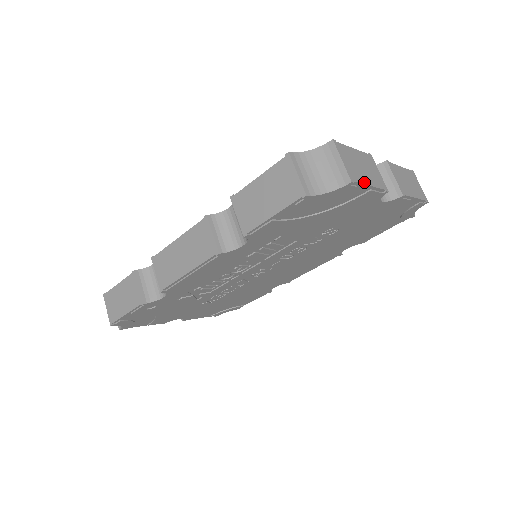
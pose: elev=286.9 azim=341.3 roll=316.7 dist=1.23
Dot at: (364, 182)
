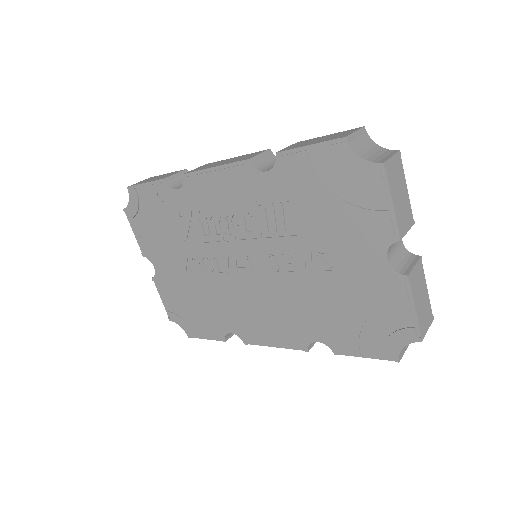
Dot at: (391, 190)
